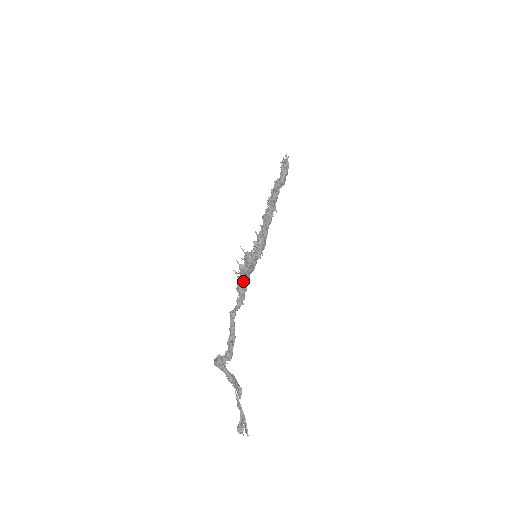
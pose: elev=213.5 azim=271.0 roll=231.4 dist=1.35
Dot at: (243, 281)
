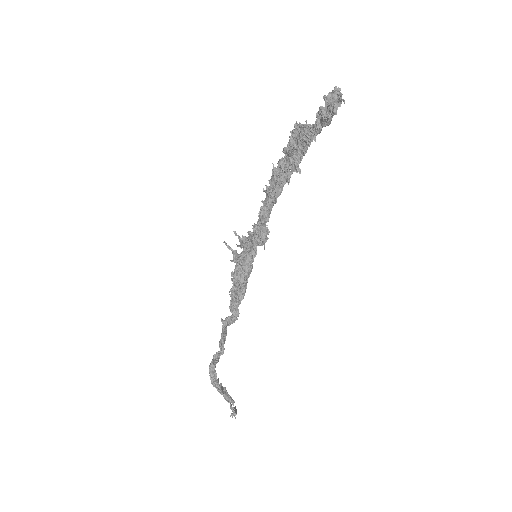
Dot at: (239, 303)
